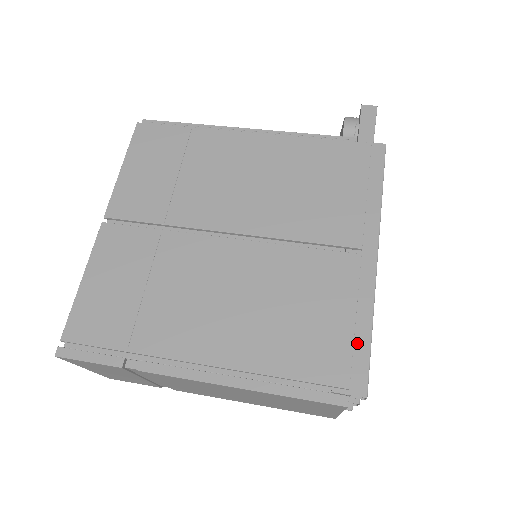
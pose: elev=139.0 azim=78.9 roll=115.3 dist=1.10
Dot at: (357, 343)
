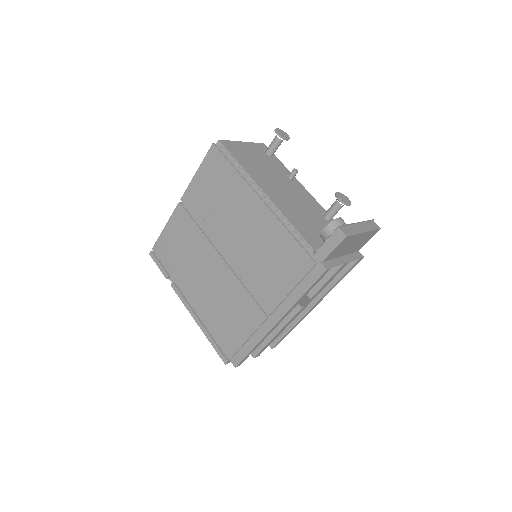
Dot at: (244, 348)
